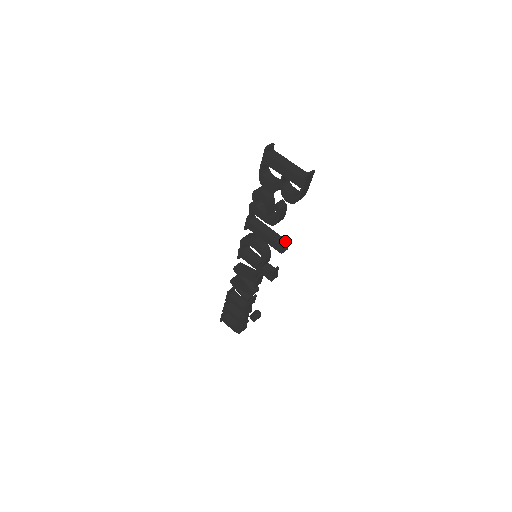
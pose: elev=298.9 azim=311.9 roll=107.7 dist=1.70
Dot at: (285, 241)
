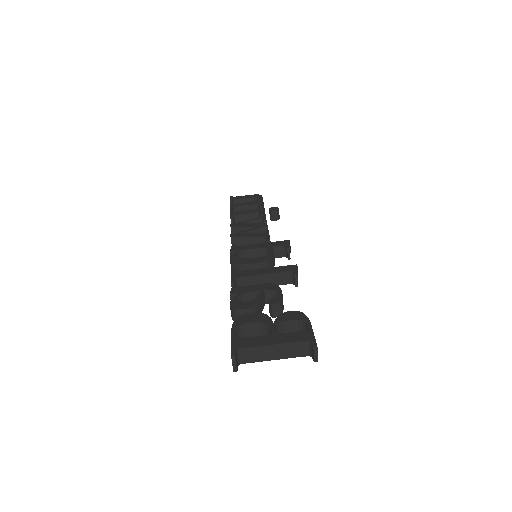
Dot at: (297, 283)
